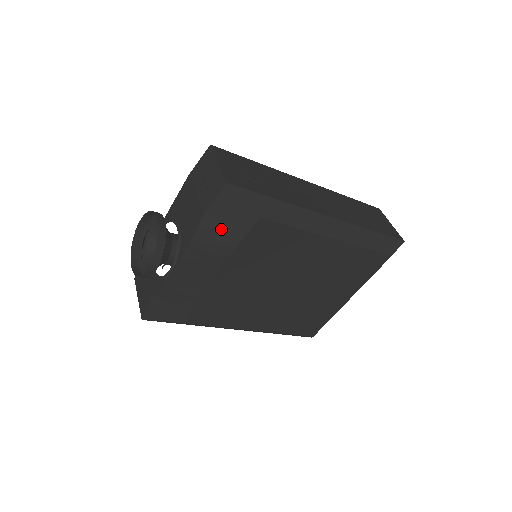
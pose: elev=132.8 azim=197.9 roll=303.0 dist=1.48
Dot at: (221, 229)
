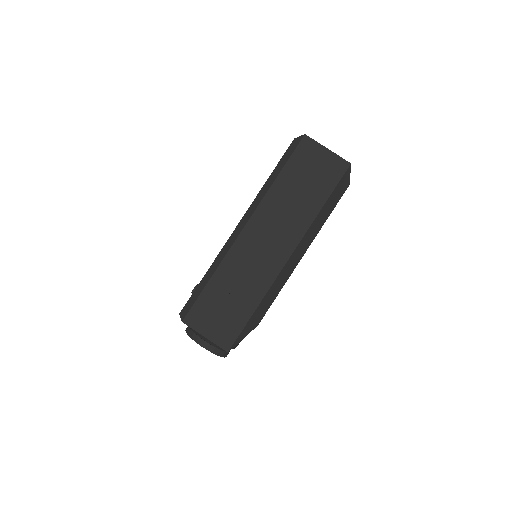
Dot at: occluded
